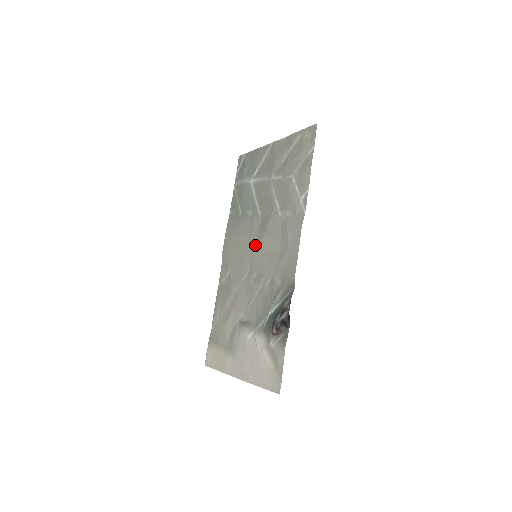
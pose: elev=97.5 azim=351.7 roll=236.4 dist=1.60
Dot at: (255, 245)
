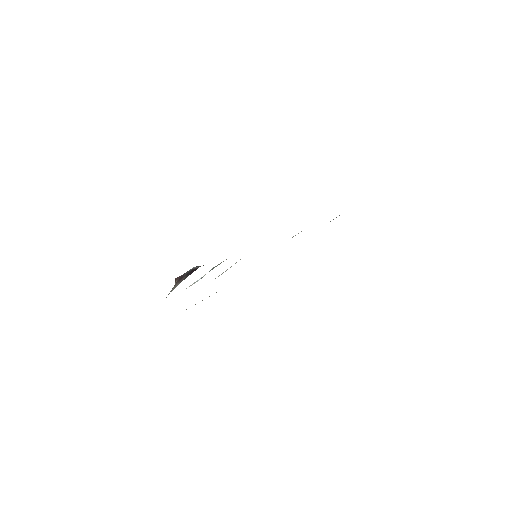
Dot at: occluded
